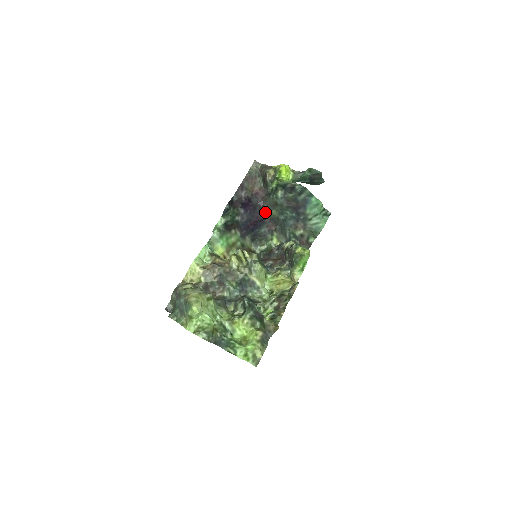
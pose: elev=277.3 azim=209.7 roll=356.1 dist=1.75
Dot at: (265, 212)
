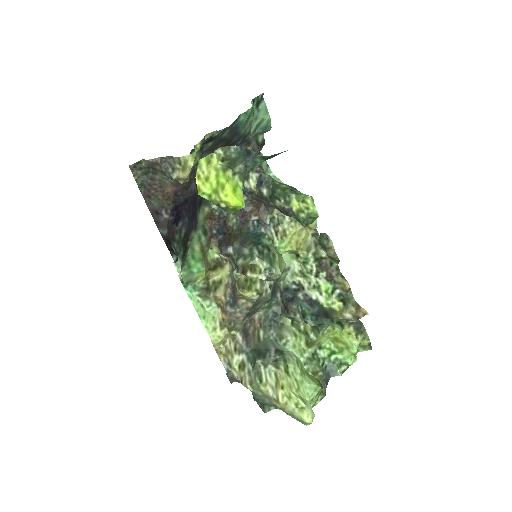
Dot at: occluded
